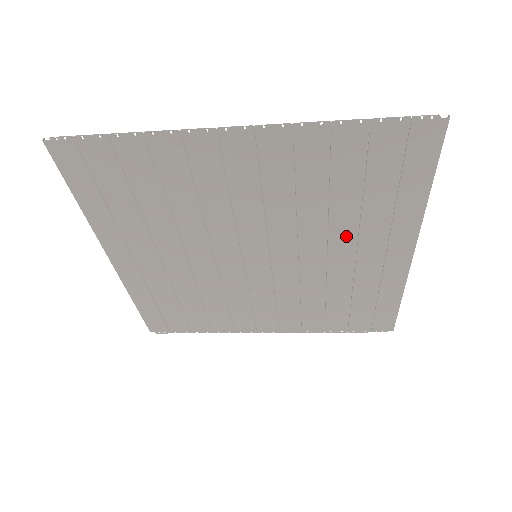
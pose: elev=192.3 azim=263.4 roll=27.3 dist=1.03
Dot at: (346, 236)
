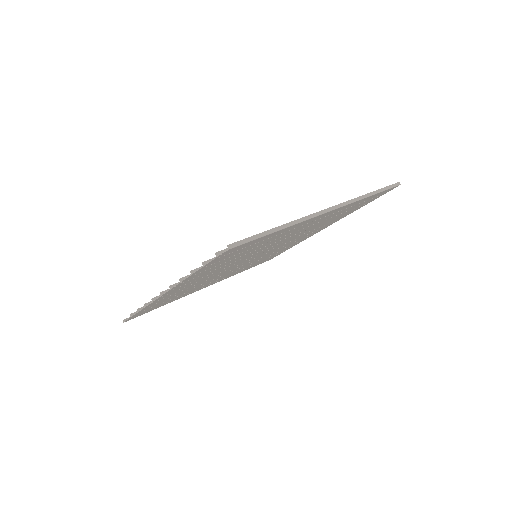
Dot at: occluded
